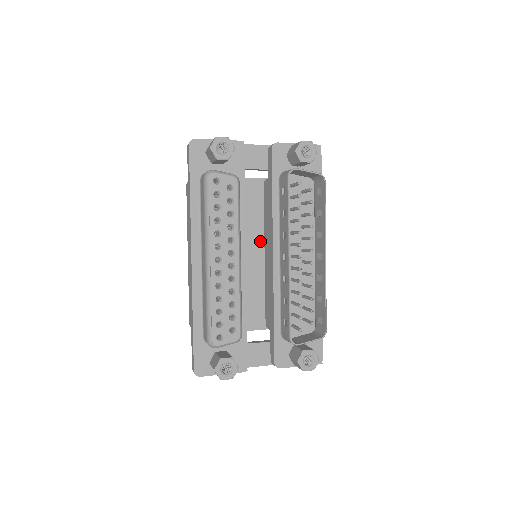
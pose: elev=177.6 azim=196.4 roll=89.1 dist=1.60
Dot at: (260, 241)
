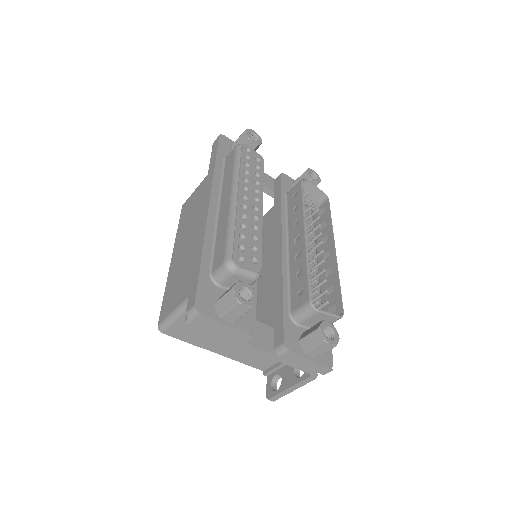
Dot at: occluded
